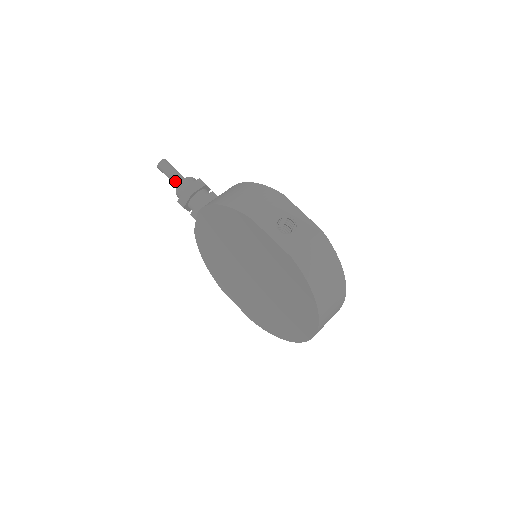
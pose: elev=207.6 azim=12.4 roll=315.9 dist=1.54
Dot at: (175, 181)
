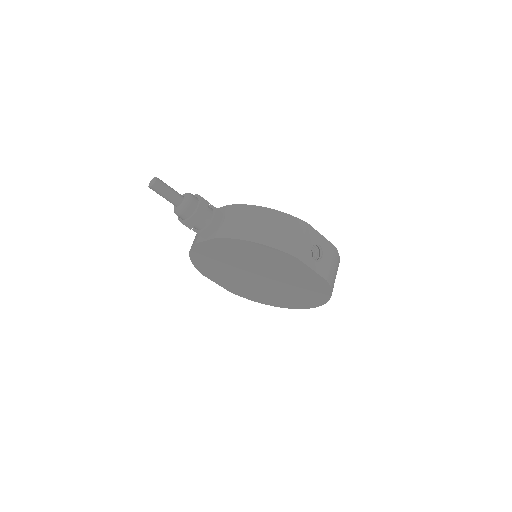
Dot at: (175, 202)
